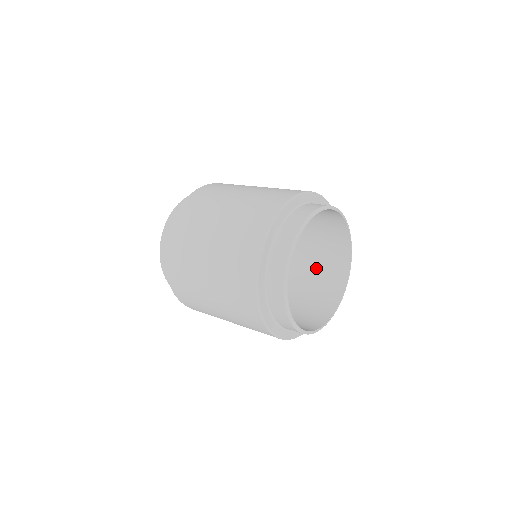
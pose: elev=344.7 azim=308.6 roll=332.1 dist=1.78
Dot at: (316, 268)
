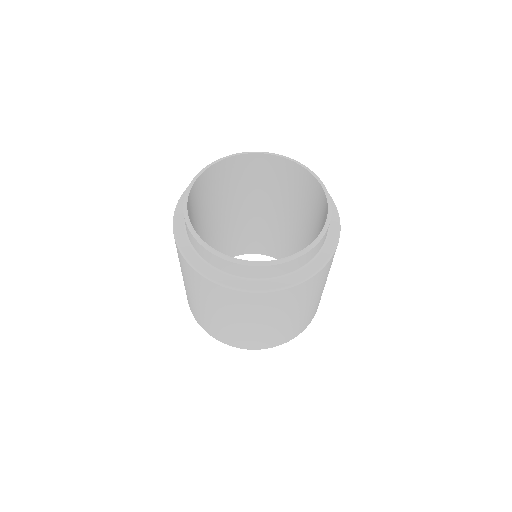
Dot at: (320, 229)
